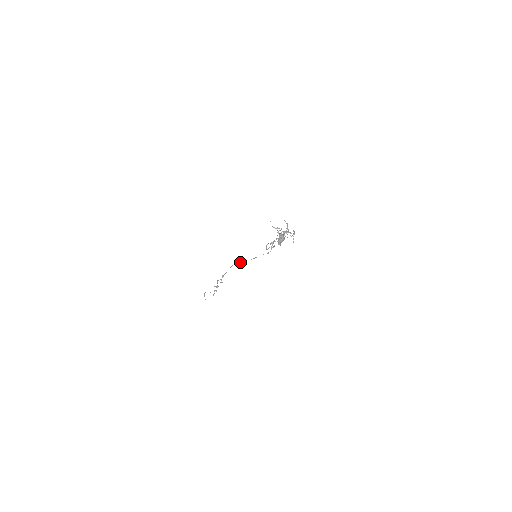
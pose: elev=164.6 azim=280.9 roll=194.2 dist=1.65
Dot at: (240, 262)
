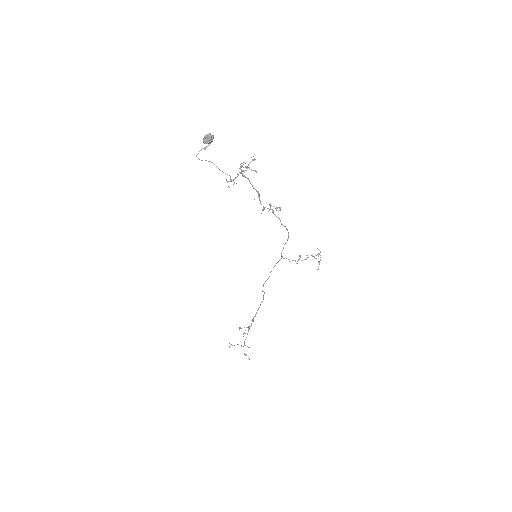
Dot at: occluded
